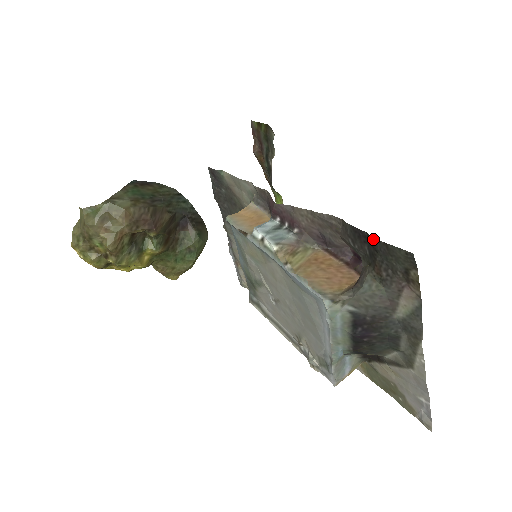
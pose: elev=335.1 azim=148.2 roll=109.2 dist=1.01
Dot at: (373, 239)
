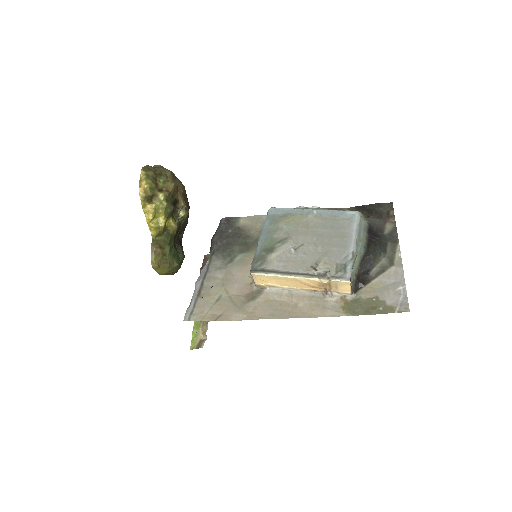
Dot at: (371, 205)
